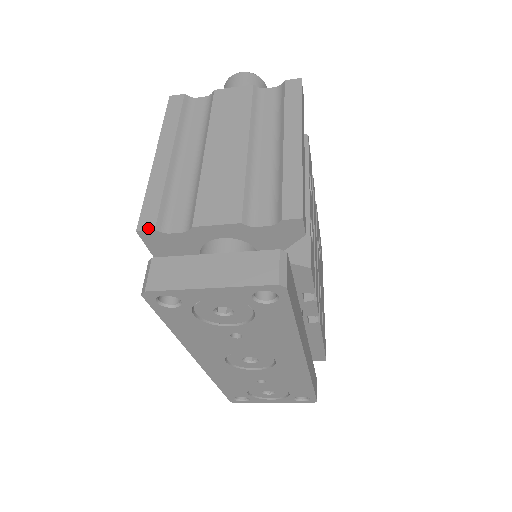
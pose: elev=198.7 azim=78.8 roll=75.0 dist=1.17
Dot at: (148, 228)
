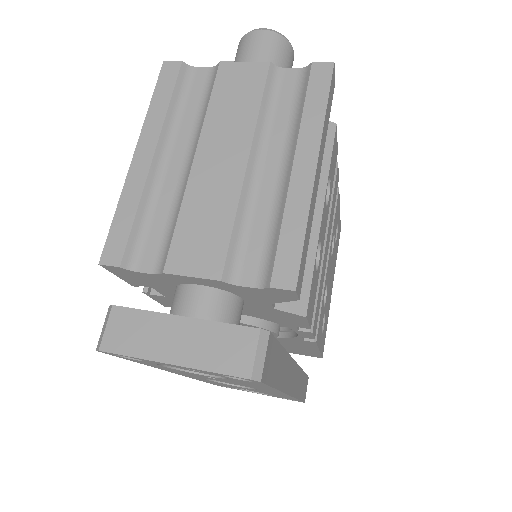
Dot at: (112, 263)
